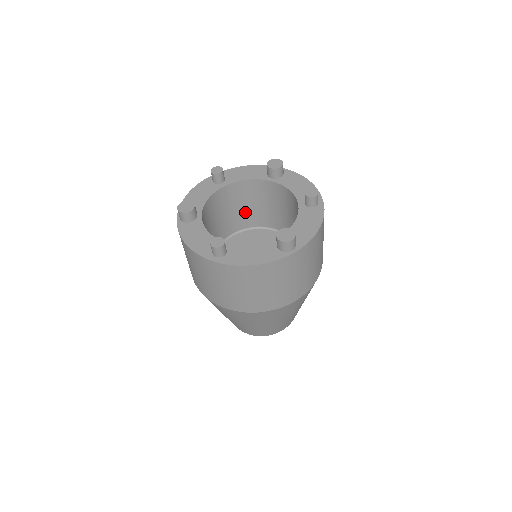
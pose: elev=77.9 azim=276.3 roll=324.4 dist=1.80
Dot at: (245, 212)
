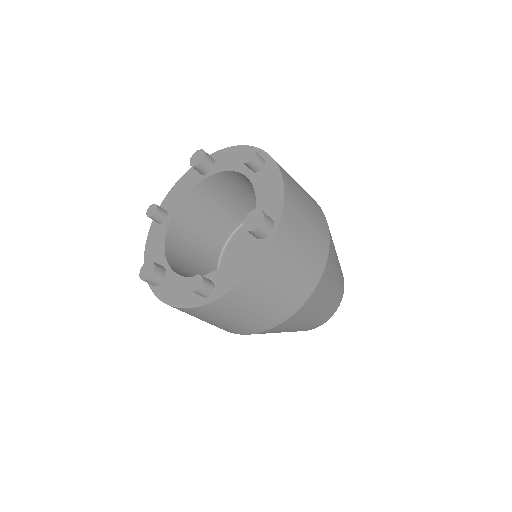
Dot at: (214, 224)
